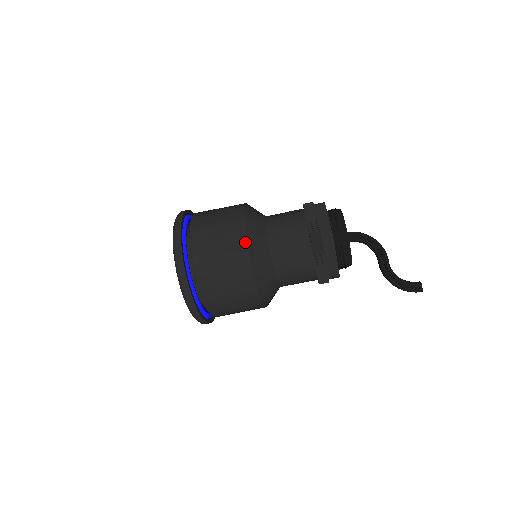
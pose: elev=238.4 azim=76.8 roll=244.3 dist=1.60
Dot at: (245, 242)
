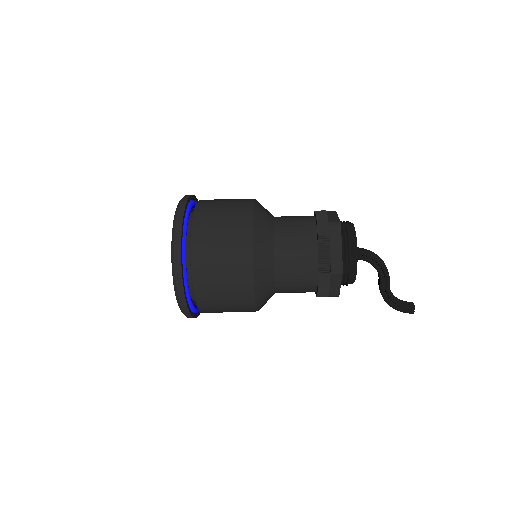
Dot at: (250, 263)
